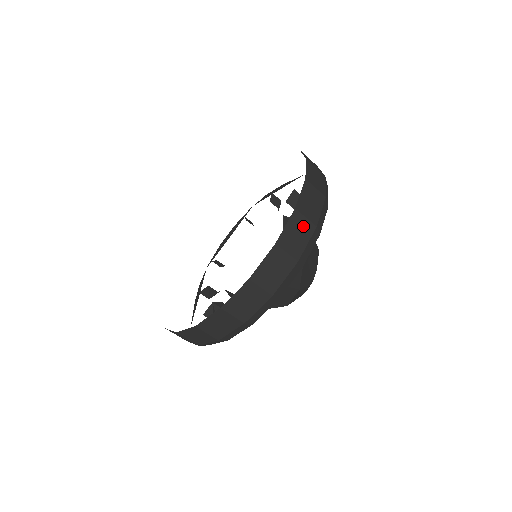
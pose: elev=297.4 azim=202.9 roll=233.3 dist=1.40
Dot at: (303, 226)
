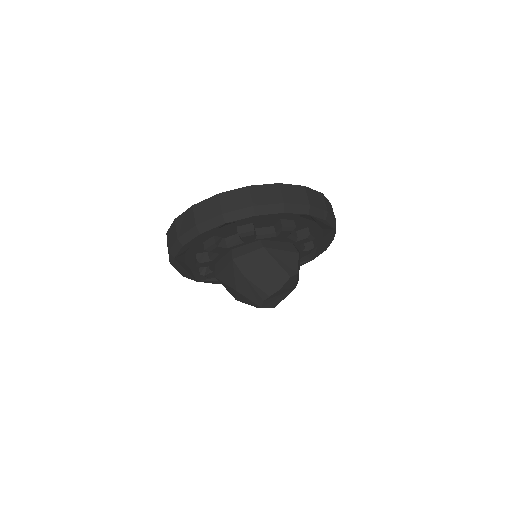
Dot at: (245, 199)
